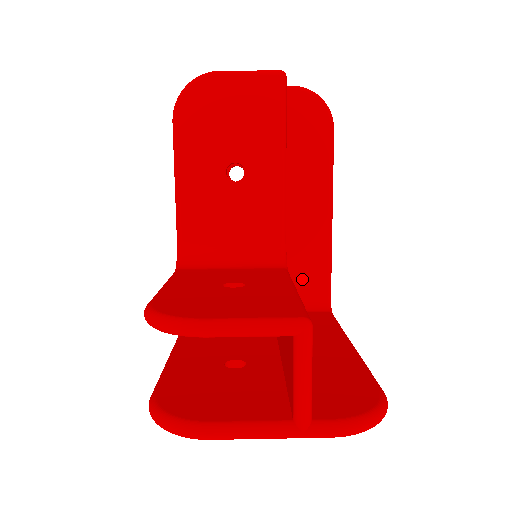
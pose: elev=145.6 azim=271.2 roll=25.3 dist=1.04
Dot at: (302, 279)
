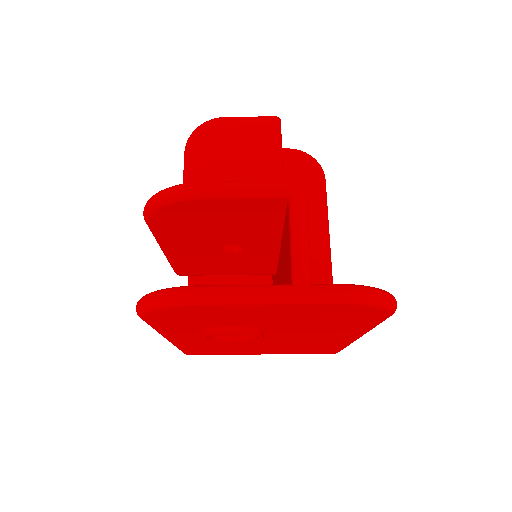
Dot at: occluded
